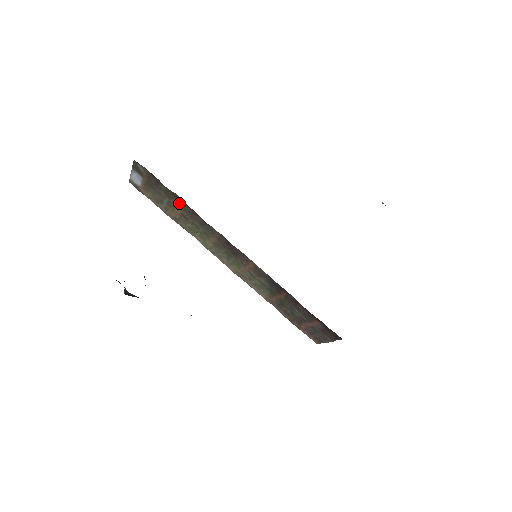
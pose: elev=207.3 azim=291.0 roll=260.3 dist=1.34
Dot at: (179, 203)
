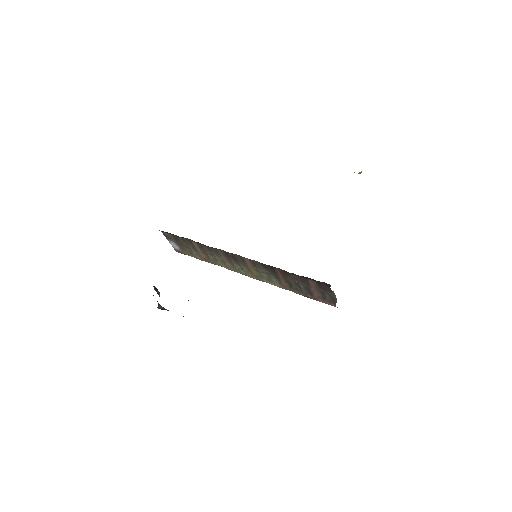
Dot at: (193, 244)
